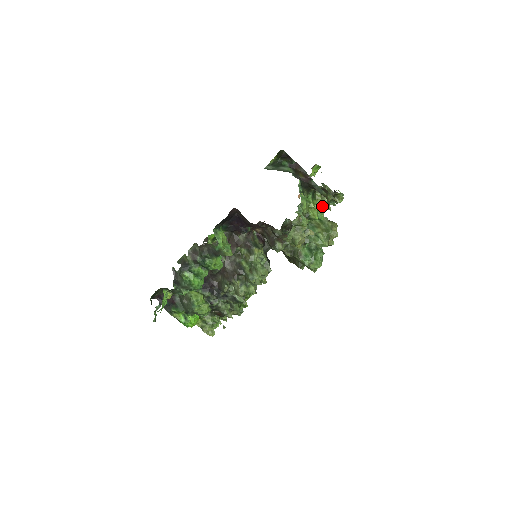
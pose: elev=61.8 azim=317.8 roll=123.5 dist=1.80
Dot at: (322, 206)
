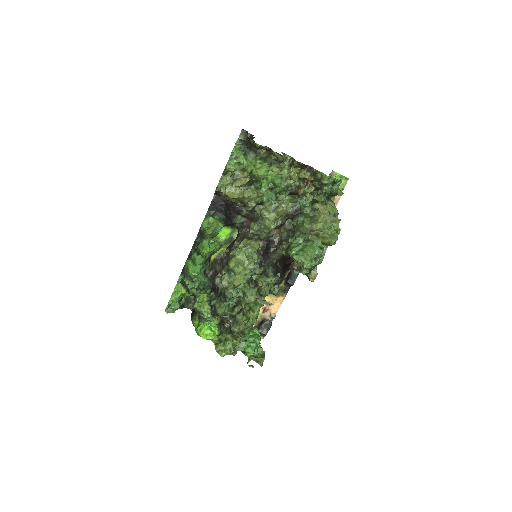
Dot at: (287, 177)
